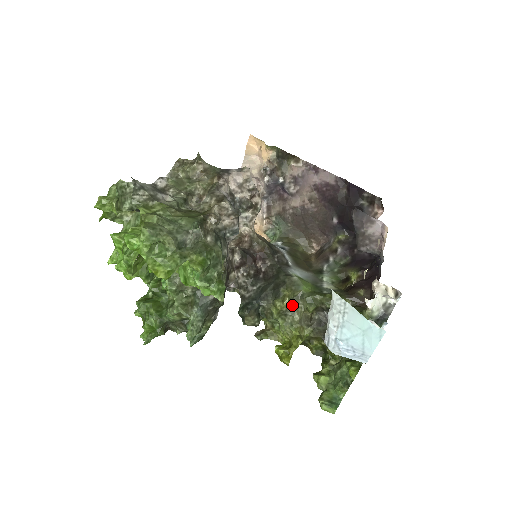
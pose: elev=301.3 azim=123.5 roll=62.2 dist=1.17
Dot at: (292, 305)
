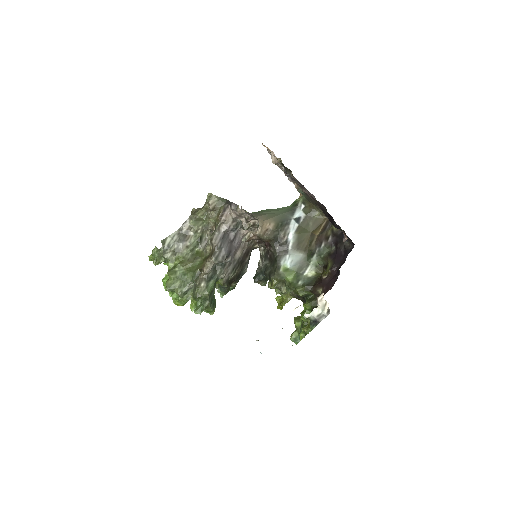
Dot at: (280, 285)
